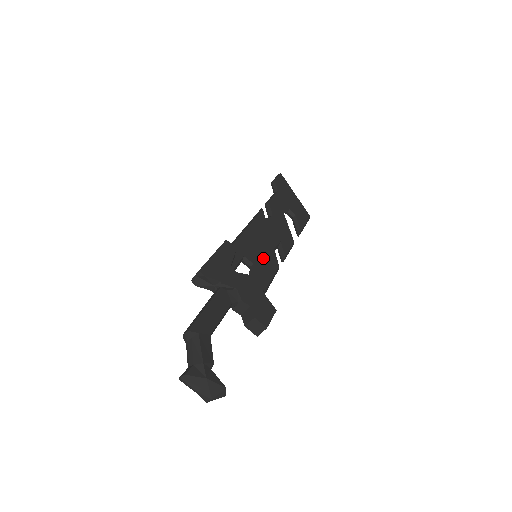
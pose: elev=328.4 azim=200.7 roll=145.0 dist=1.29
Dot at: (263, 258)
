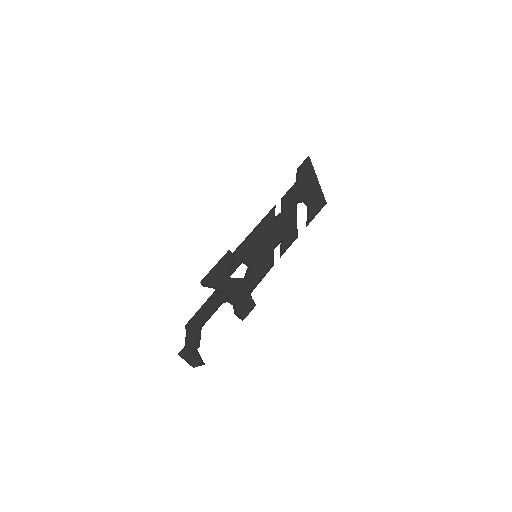
Dot at: (260, 259)
